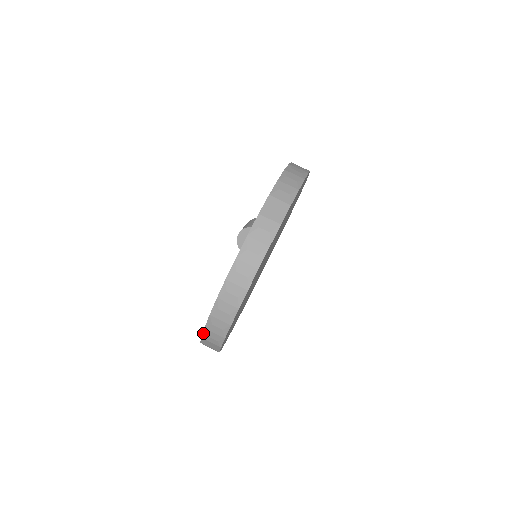
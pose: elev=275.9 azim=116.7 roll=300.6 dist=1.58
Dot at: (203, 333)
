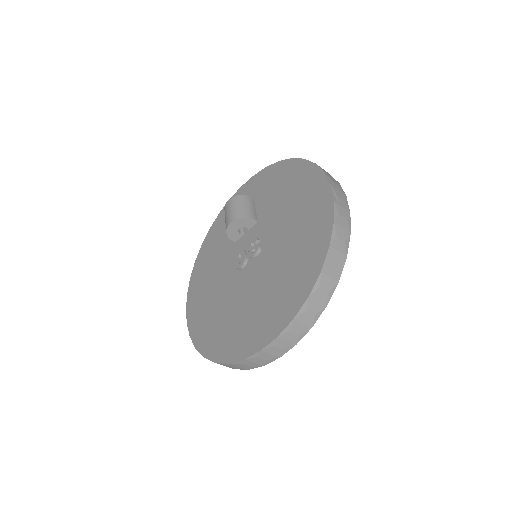
Dot at: (223, 363)
